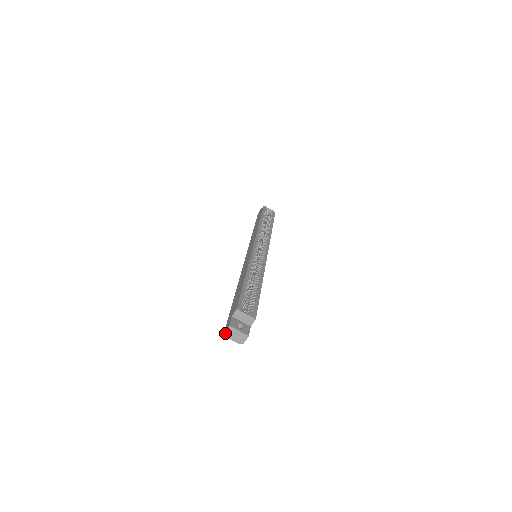
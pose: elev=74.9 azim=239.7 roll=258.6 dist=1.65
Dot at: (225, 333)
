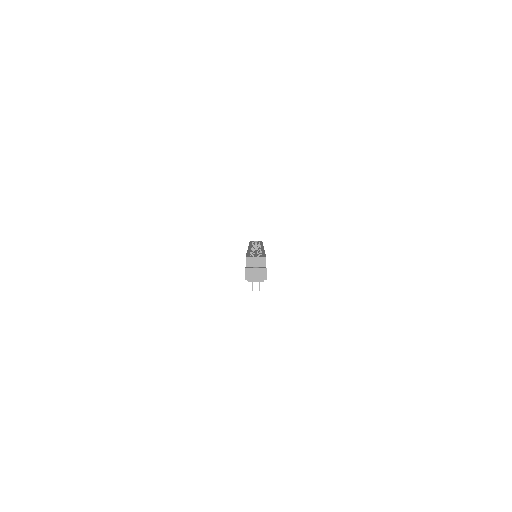
Dot at: (246, 278)
